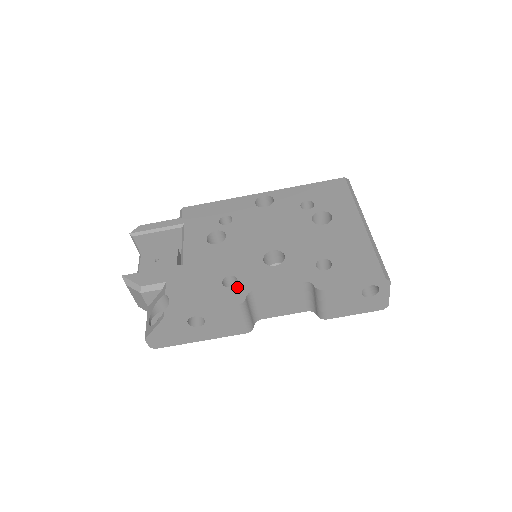
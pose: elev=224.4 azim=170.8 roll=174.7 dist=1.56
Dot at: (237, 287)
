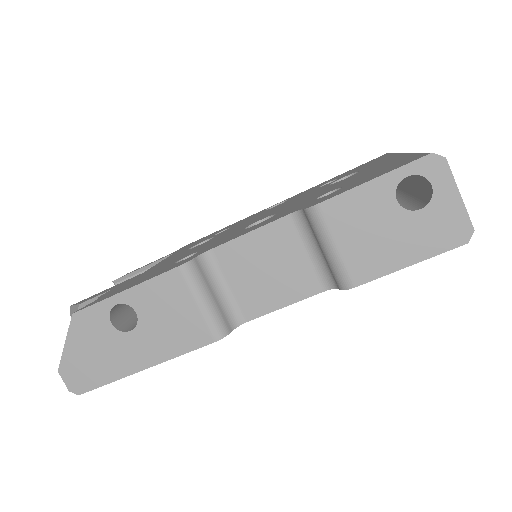
Dot at: (191, 256)
